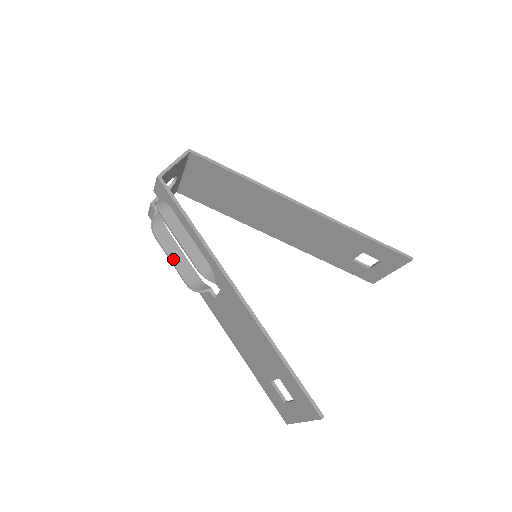
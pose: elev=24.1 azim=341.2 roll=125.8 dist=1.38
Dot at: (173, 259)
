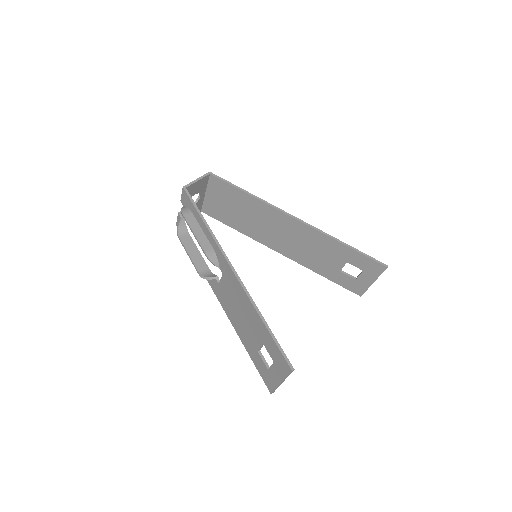
Dot at: (190, 254)
